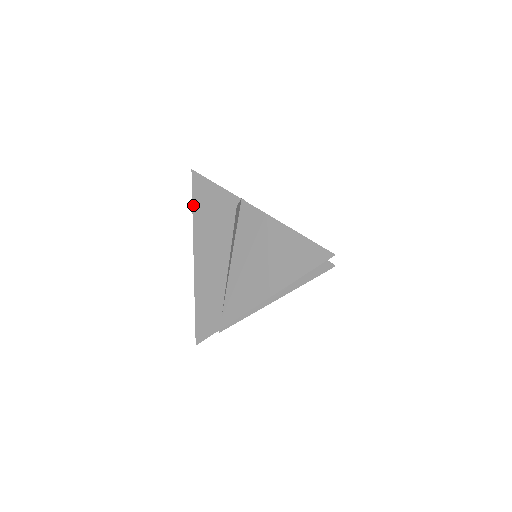
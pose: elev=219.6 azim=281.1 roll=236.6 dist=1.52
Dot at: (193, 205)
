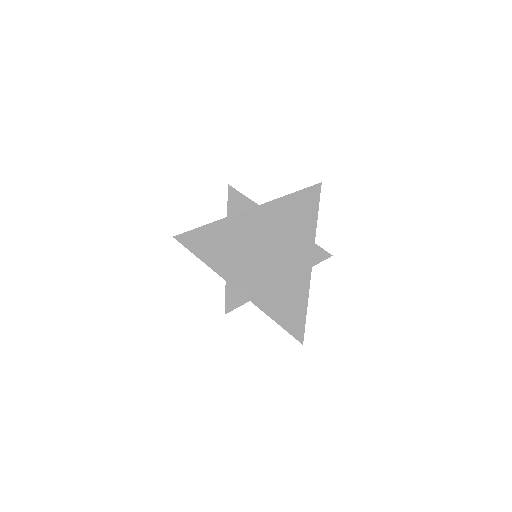
Dot at: occluded
